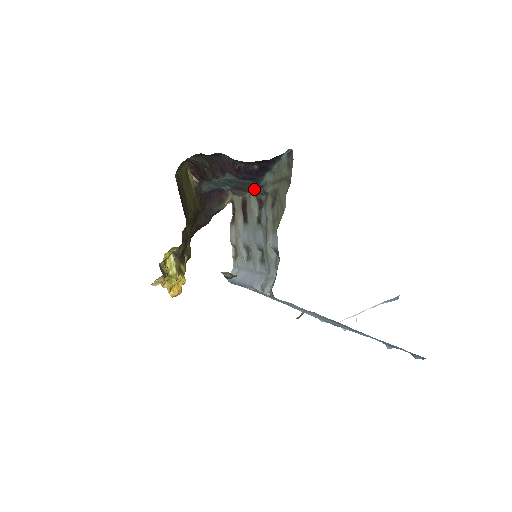
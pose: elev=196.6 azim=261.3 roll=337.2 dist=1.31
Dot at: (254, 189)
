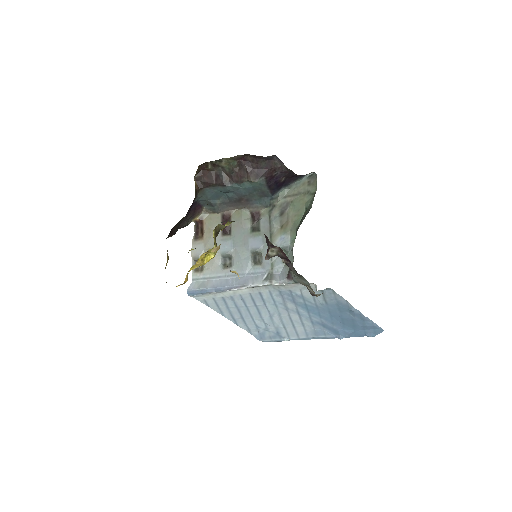
Dot at: (261, 201)
